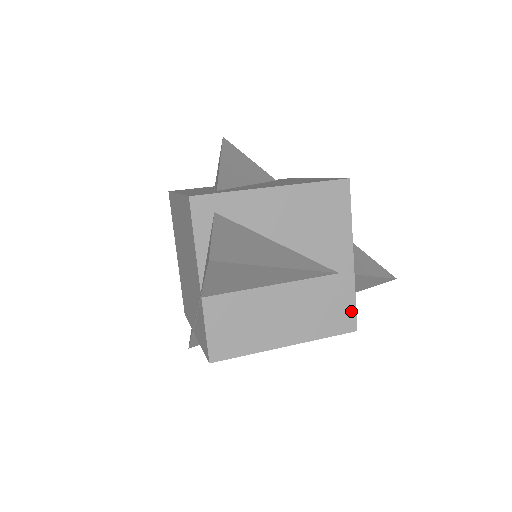
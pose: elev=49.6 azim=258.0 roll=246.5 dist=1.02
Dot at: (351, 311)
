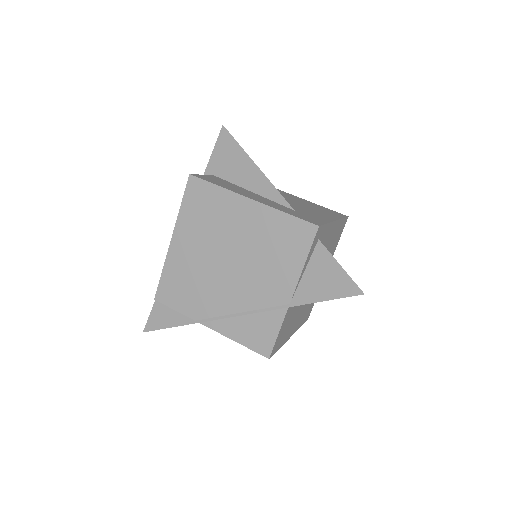
Dot at: (312, 307)
